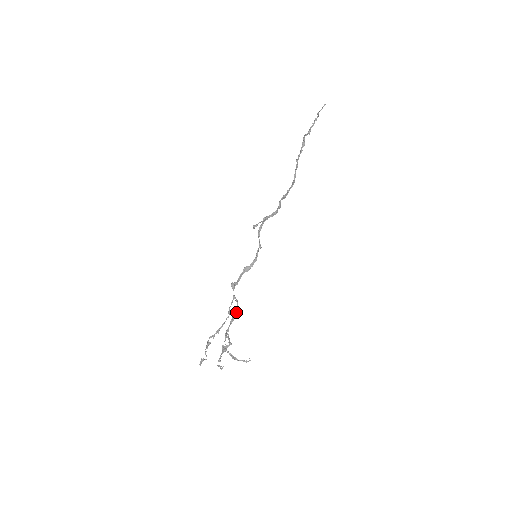
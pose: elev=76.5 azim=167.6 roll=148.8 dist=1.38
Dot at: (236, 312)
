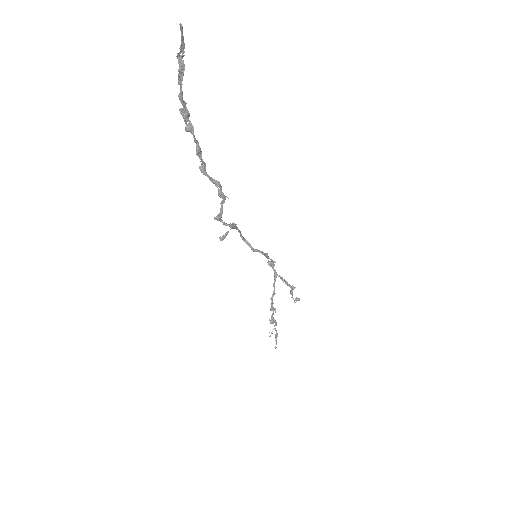
Dot at: (273, 294)
